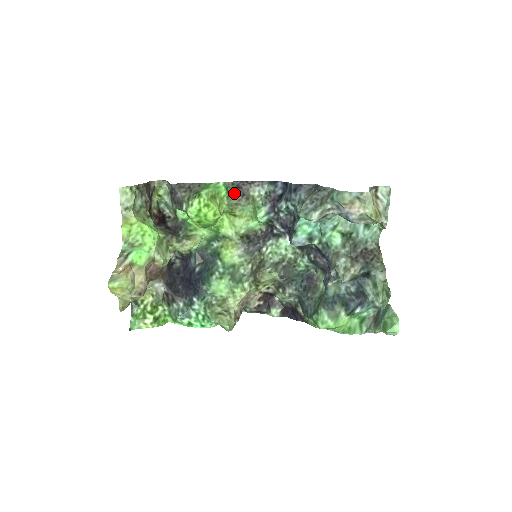
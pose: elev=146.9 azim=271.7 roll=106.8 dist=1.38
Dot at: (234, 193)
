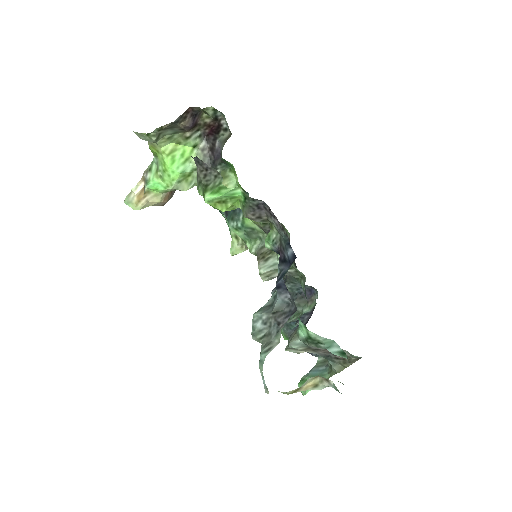
Dot at: (249, 210)
